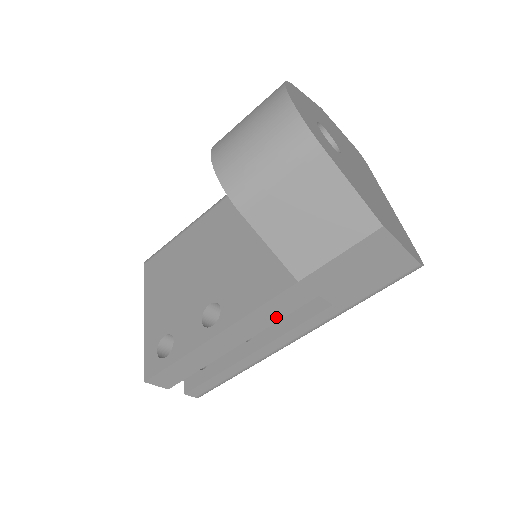
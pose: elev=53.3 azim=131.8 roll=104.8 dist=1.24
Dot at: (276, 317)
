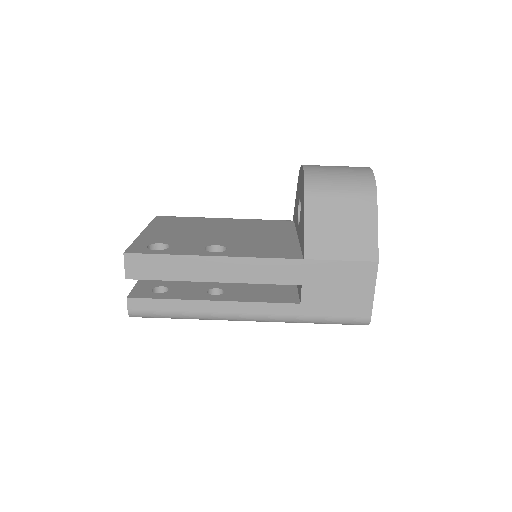
Dot at: (263, 279)
